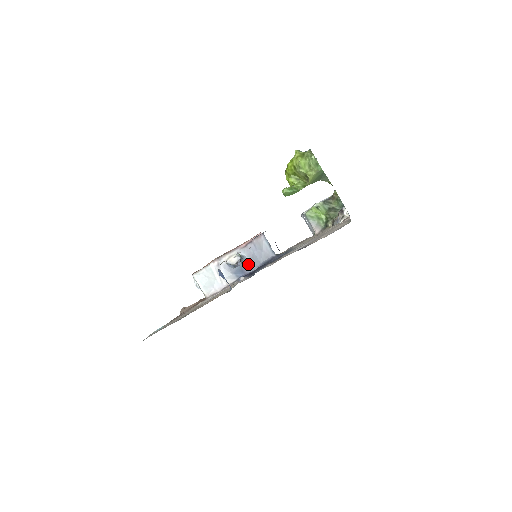
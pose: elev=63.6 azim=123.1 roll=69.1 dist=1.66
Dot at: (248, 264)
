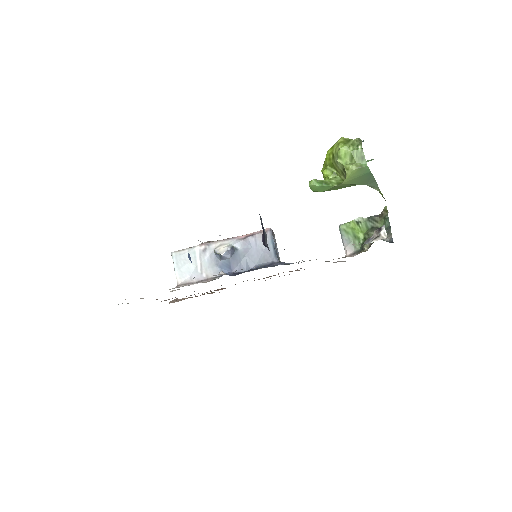
Dot at: (240, 261)
